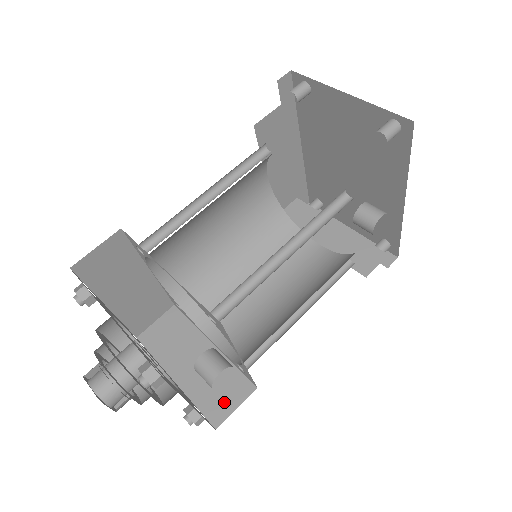
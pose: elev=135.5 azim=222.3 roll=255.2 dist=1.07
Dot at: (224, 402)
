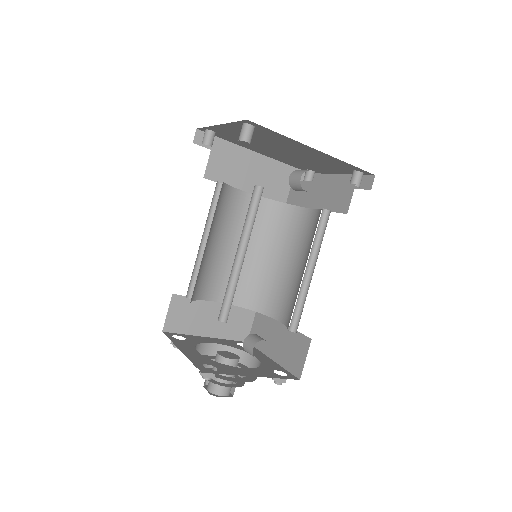
Dot at: (298, 359)
